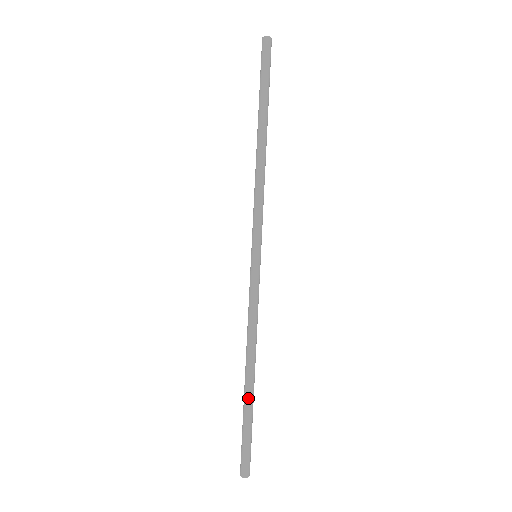
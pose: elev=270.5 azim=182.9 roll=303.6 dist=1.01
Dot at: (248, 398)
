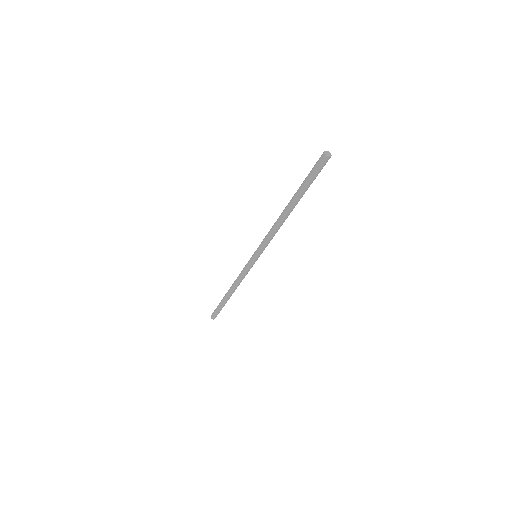
Dot at: occluded
